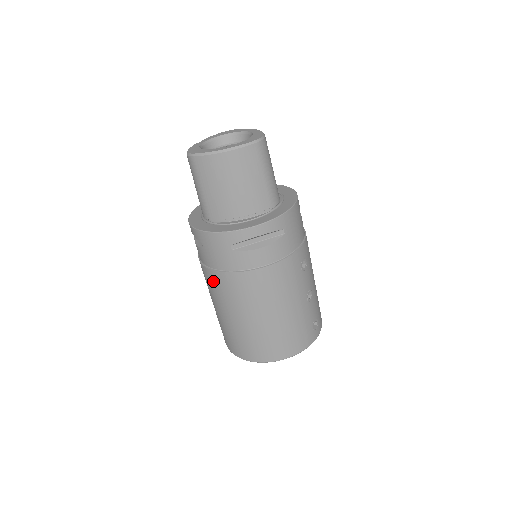
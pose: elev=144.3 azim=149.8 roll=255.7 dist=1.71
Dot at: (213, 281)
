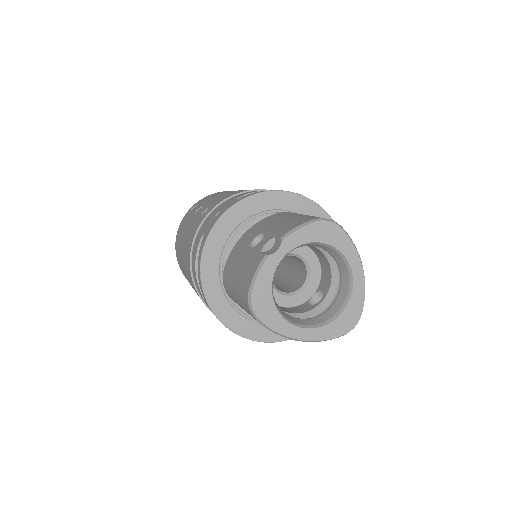
Dot at: (197, 294)
